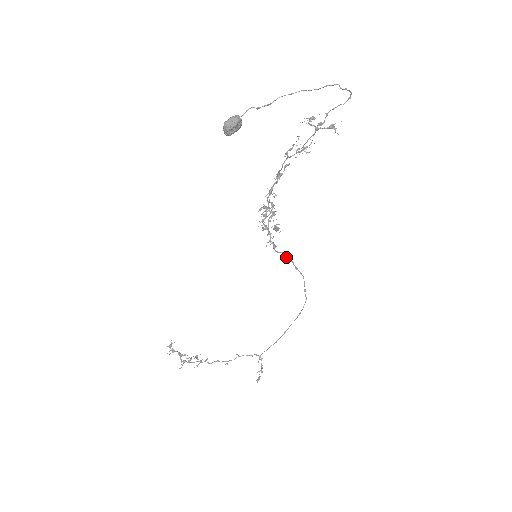
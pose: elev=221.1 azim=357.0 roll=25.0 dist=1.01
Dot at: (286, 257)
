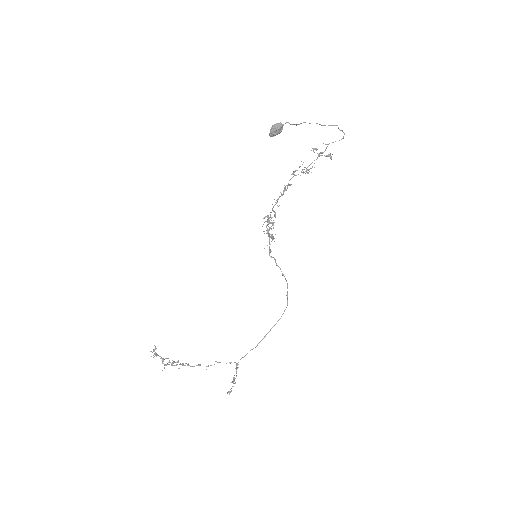
Dot at: occluded
